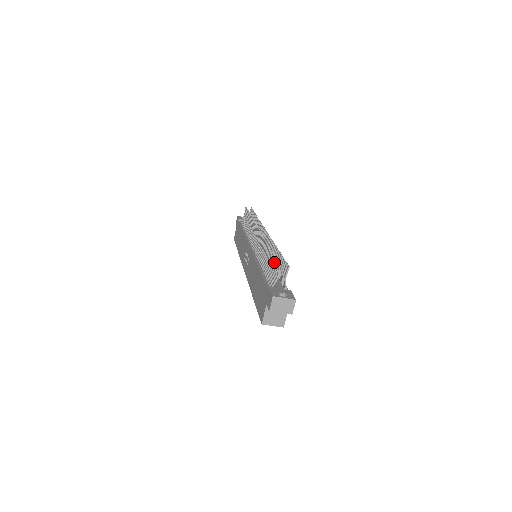
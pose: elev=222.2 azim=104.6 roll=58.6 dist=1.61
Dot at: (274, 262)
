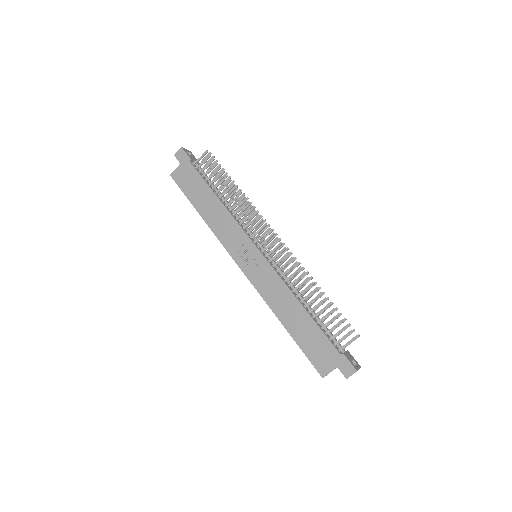
Dot at: occluded
